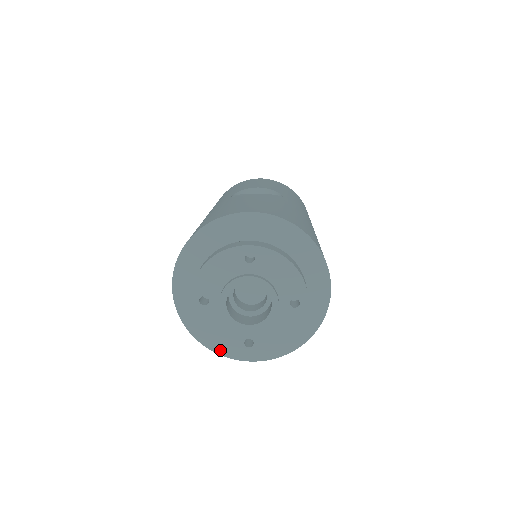
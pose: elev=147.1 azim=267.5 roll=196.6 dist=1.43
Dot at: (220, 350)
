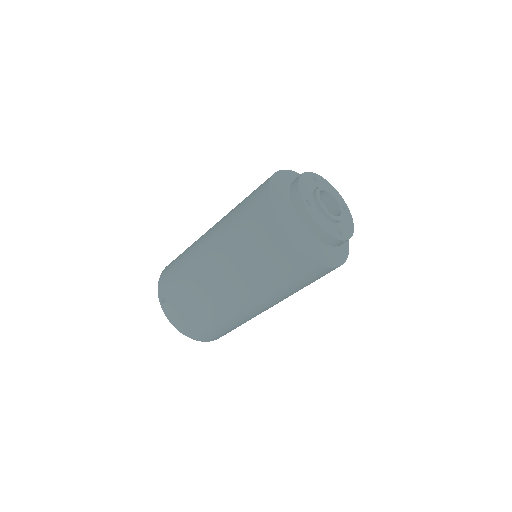
Dot at: (317, 260)
